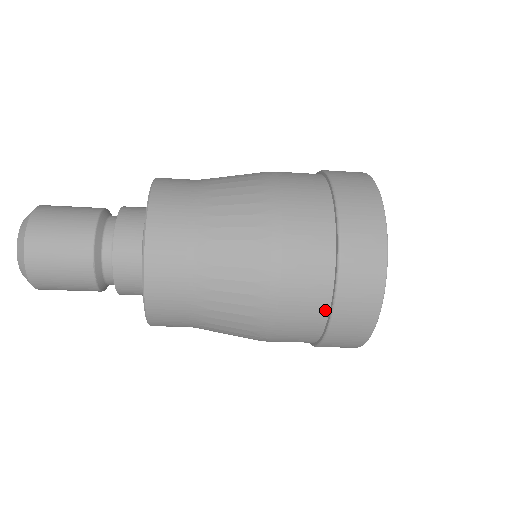
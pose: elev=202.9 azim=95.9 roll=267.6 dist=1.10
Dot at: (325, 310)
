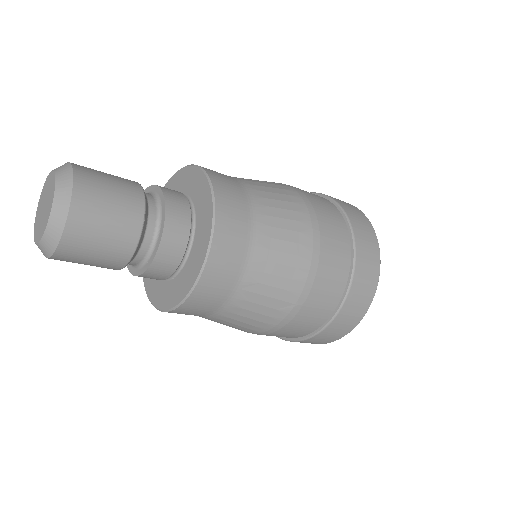
Dot at: (347, 267)
